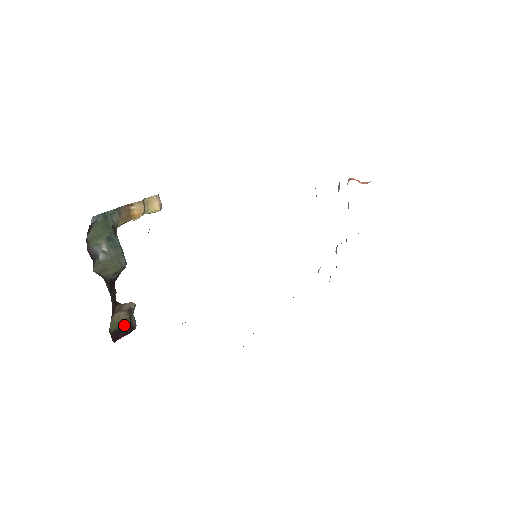
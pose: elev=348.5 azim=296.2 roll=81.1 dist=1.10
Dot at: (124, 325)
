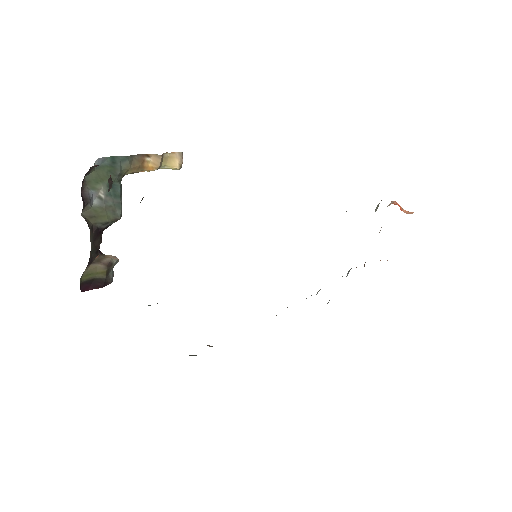
Dot at: (99, 277)
